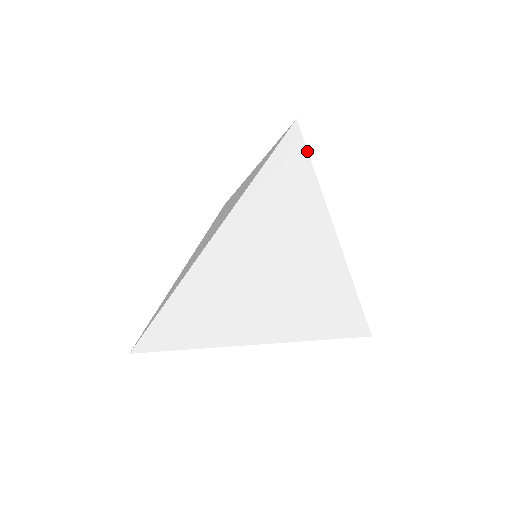
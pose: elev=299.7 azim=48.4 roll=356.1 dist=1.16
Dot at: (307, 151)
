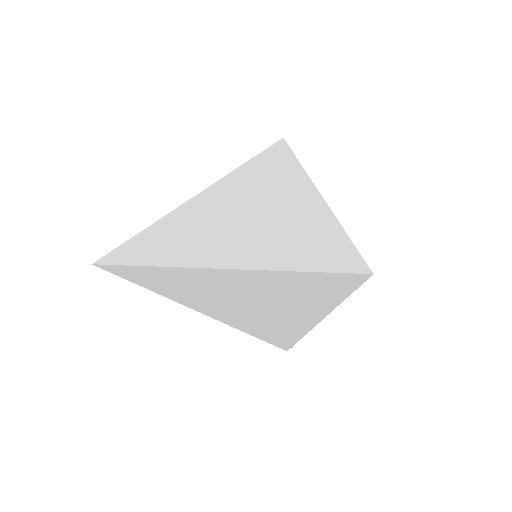
Dot at: (289, 148)
